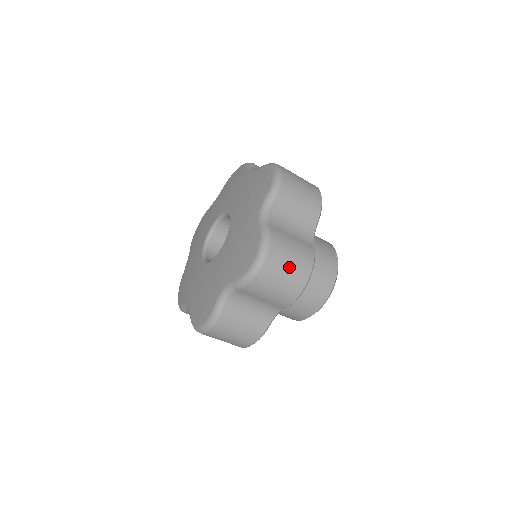
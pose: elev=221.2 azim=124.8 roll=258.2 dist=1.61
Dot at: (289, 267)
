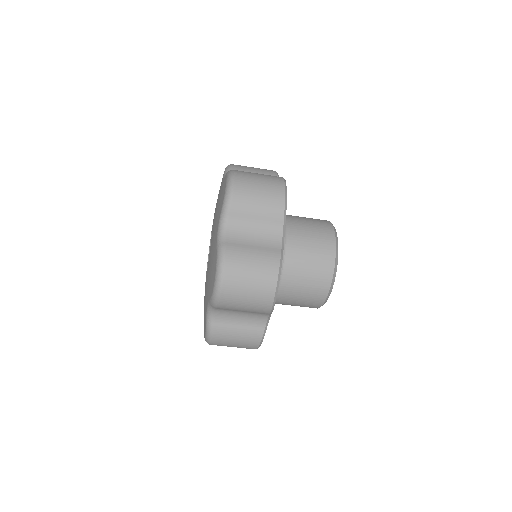
Dot at: (251, 280)
